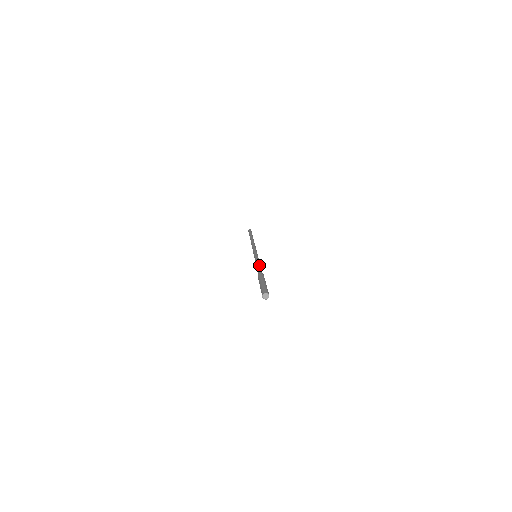
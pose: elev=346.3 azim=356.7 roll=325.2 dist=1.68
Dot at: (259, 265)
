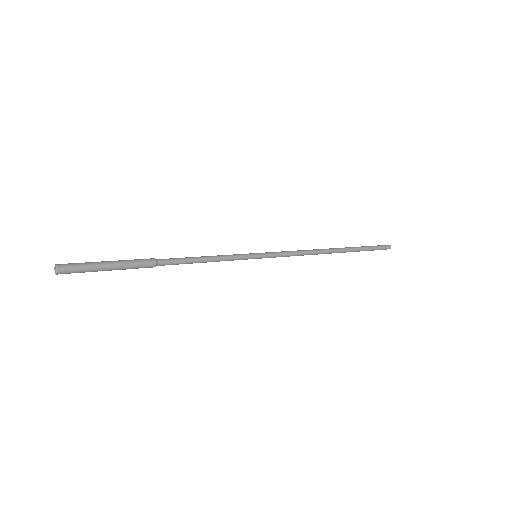
Dot at: occluded
